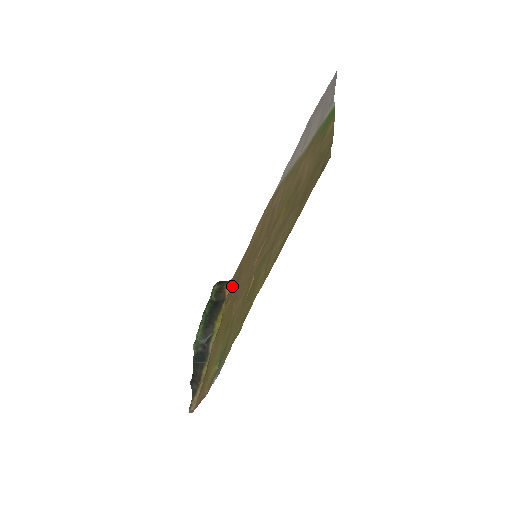
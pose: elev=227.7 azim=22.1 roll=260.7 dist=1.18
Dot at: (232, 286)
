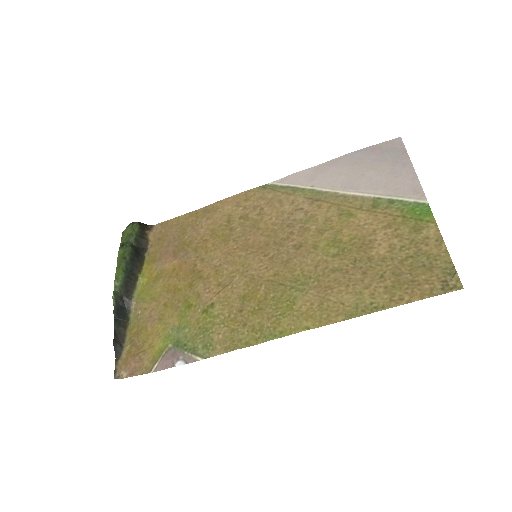
Dot at: (166, 241)
